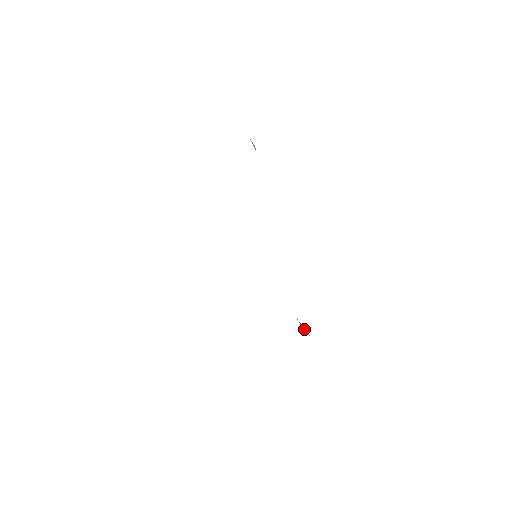
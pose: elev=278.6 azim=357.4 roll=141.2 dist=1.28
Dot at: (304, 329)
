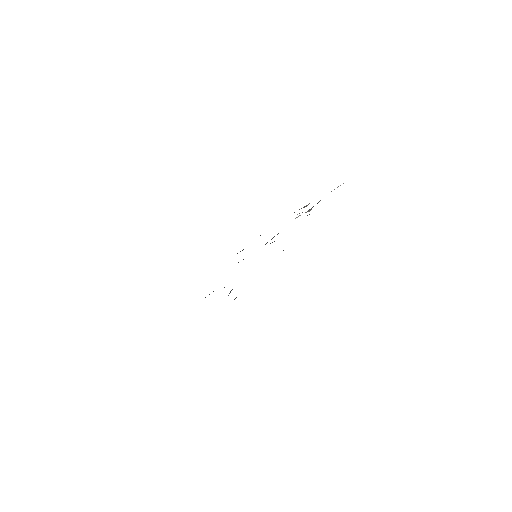
Dot at: (229, 293)
